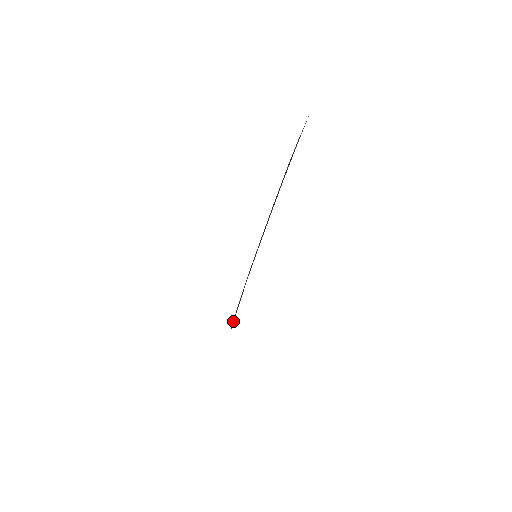
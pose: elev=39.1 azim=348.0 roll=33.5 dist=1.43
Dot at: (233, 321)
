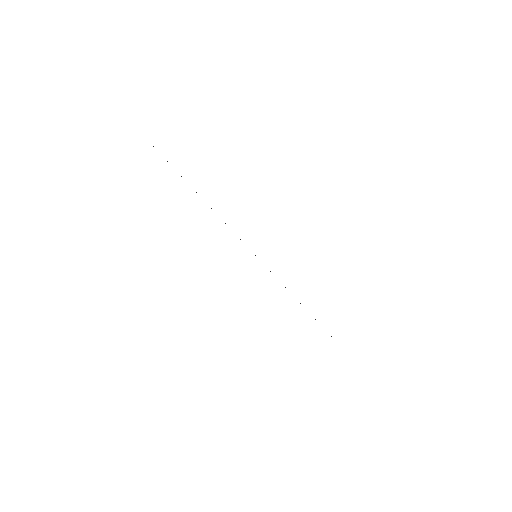
Dot at: occluded
